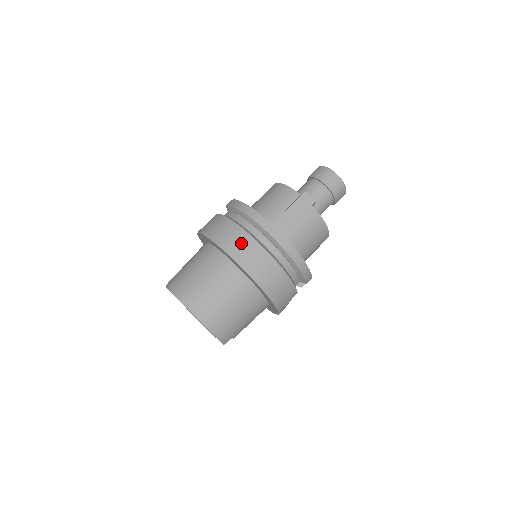
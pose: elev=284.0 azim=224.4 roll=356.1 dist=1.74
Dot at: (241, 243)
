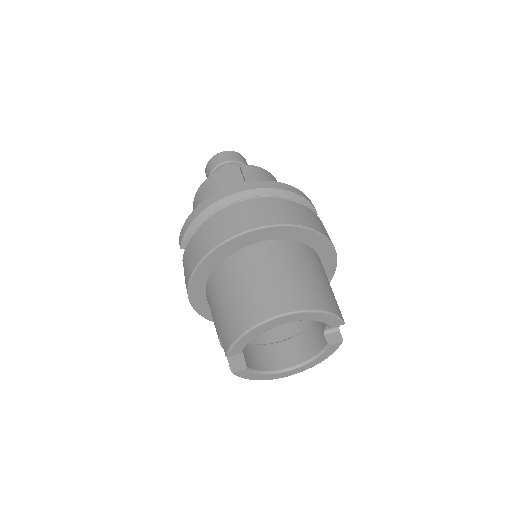
Dot at: (234, 218)
